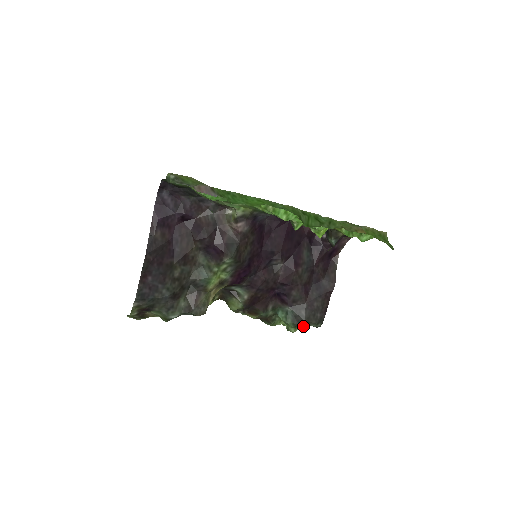
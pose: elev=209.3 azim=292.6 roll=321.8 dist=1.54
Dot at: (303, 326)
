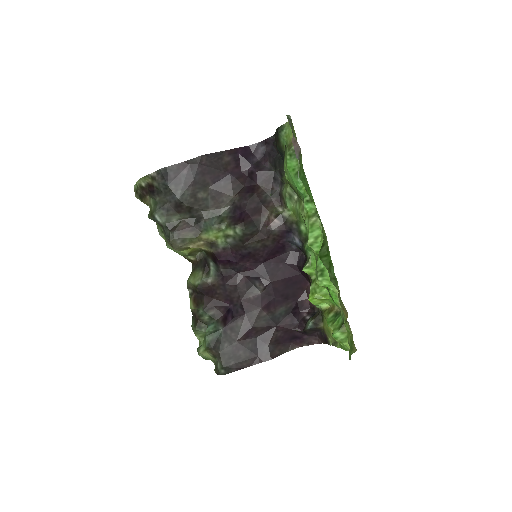
Dot at: (211, 358)
